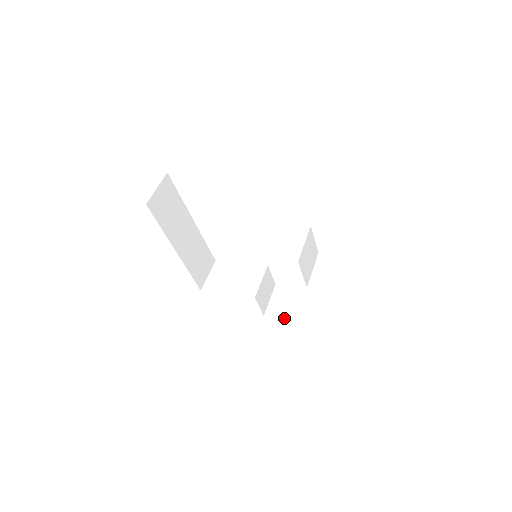
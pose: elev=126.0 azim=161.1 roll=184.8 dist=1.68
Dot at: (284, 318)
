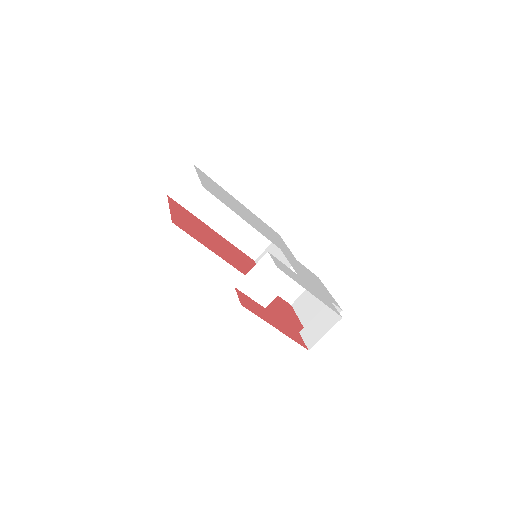
Dot at: (298, 316)
